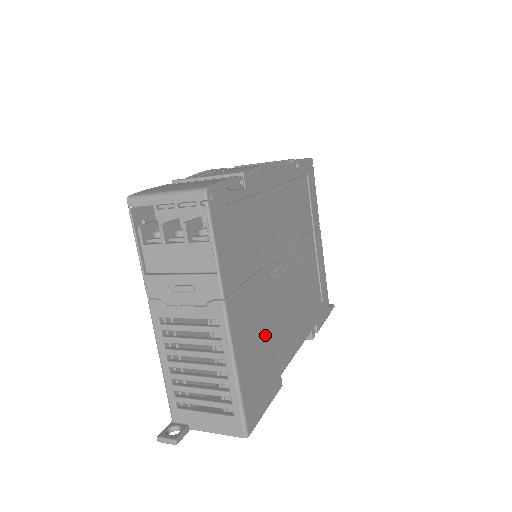
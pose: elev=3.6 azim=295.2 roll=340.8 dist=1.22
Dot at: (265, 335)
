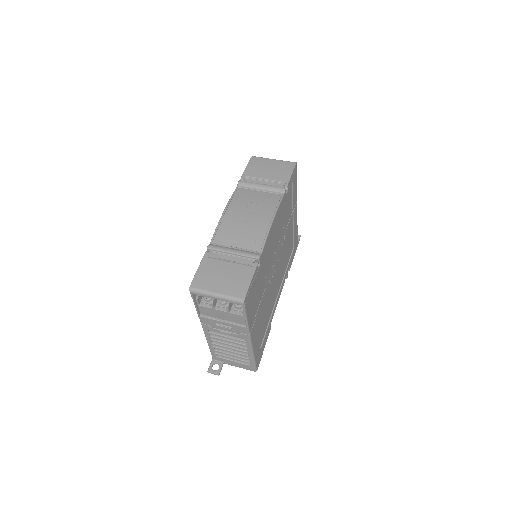
Dot at: (265, 317)
